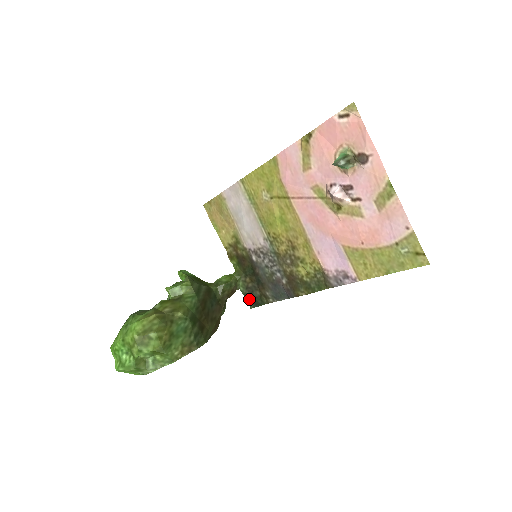
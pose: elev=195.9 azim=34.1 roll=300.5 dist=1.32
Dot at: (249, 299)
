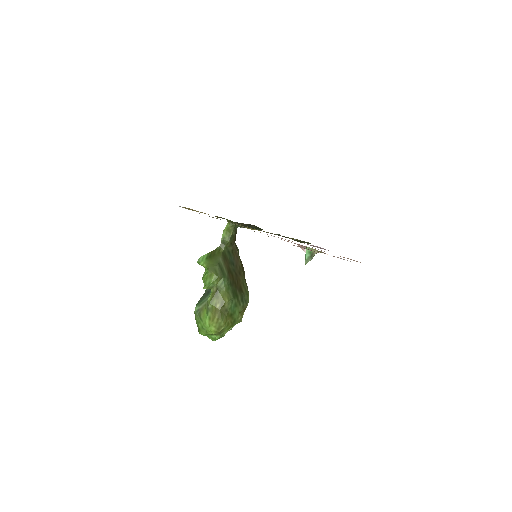
Dot at: occluded
